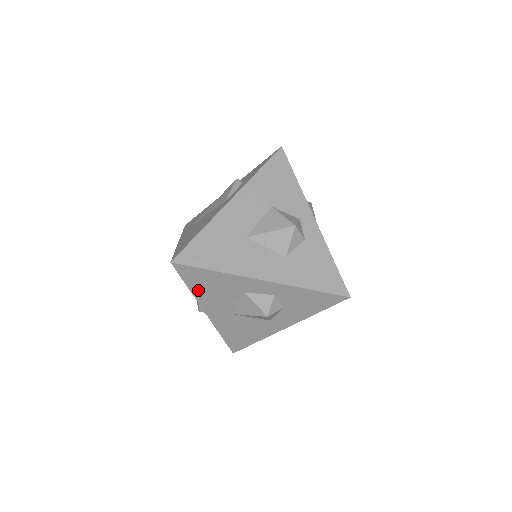
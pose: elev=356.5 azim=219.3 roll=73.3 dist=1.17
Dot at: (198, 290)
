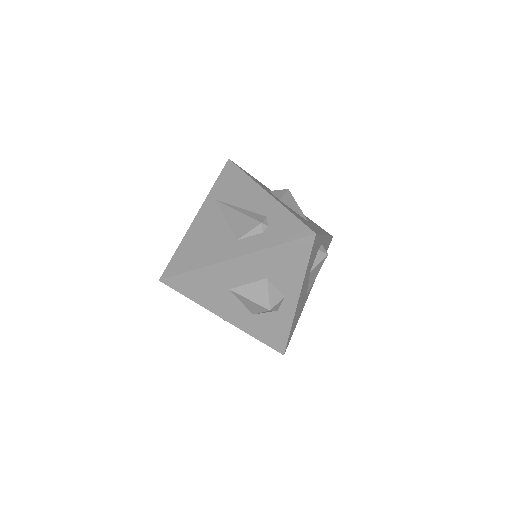
Dot at: occluded
